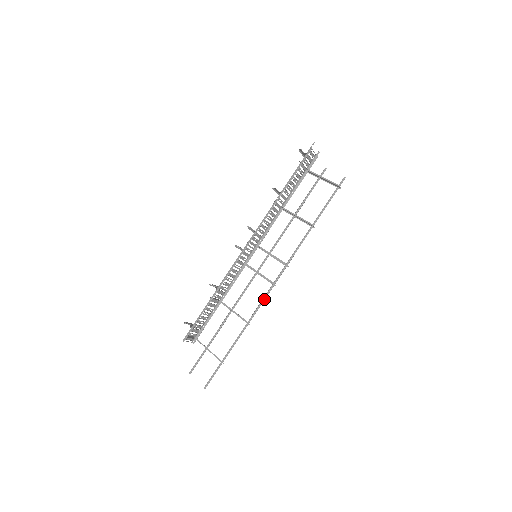
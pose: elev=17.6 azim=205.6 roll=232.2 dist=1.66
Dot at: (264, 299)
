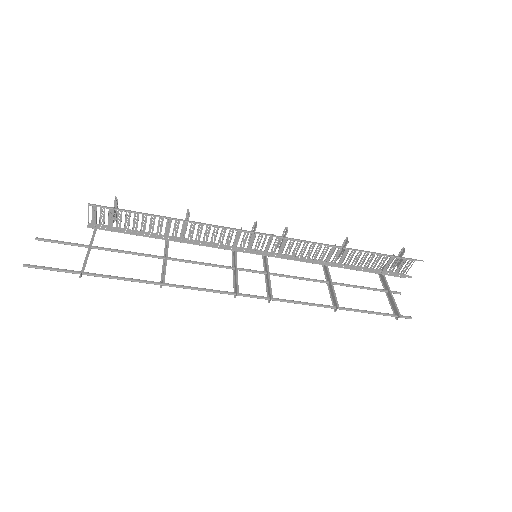
Dot at: (209, 290)
